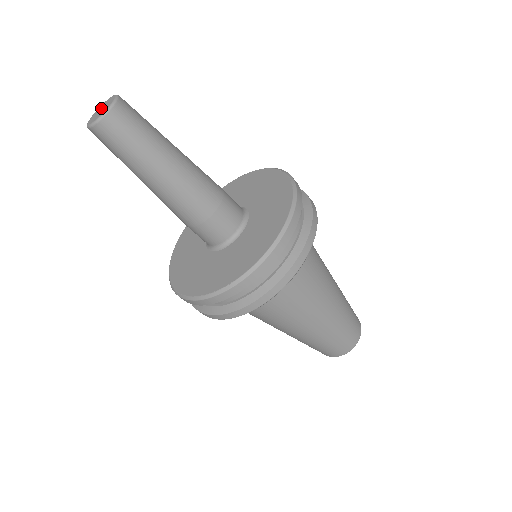
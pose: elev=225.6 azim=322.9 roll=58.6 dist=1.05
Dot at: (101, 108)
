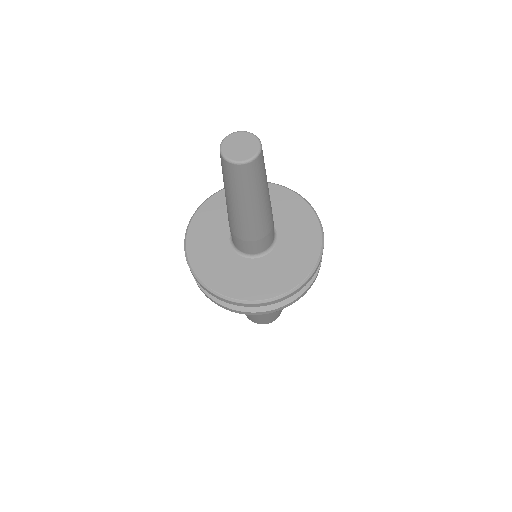
Dot at: (236, 144)
